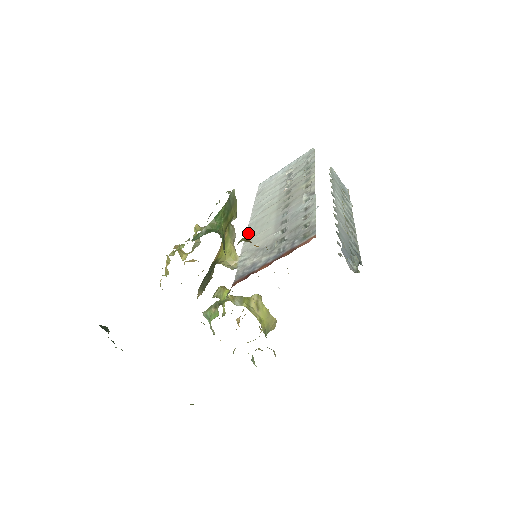
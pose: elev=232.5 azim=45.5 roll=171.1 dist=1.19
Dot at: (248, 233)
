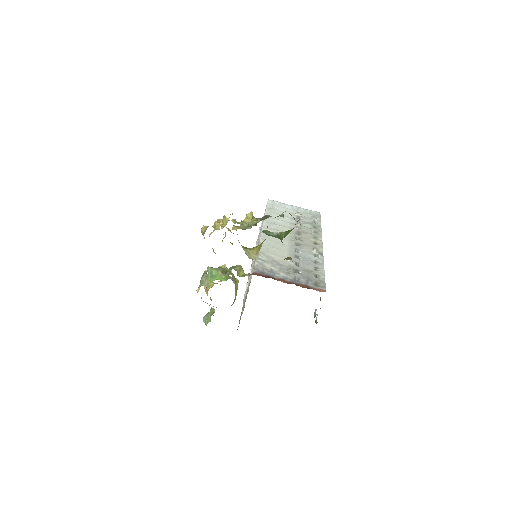
Dot at: (263, 238)
